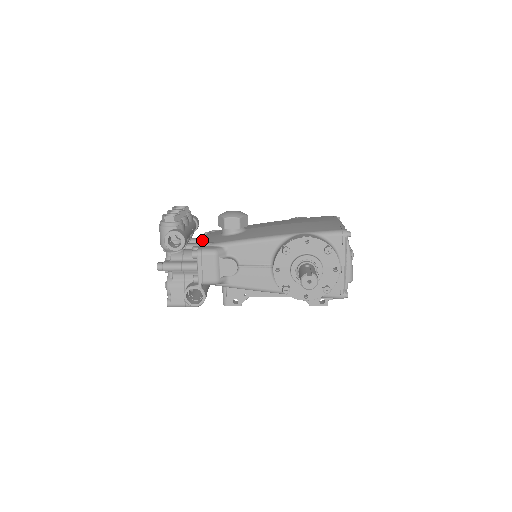
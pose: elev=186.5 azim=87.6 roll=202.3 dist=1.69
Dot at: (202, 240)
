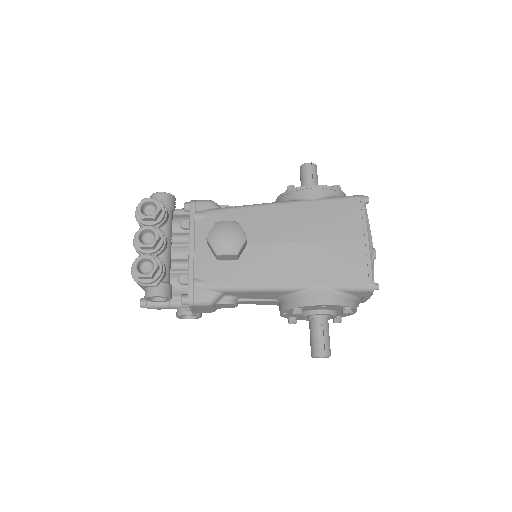
Dot at: (188, 263)
